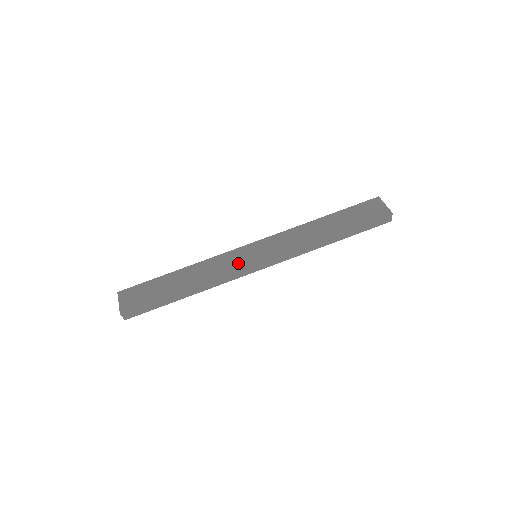
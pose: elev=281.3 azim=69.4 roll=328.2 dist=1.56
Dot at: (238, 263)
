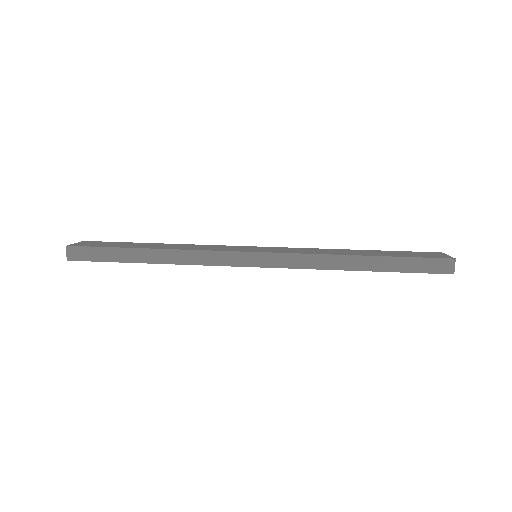
Dot at: (229, 249)
